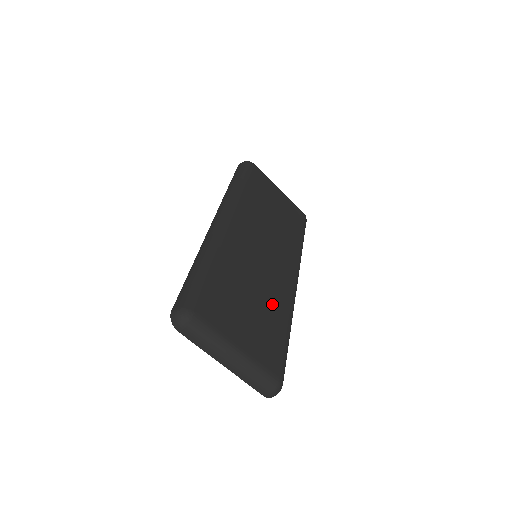
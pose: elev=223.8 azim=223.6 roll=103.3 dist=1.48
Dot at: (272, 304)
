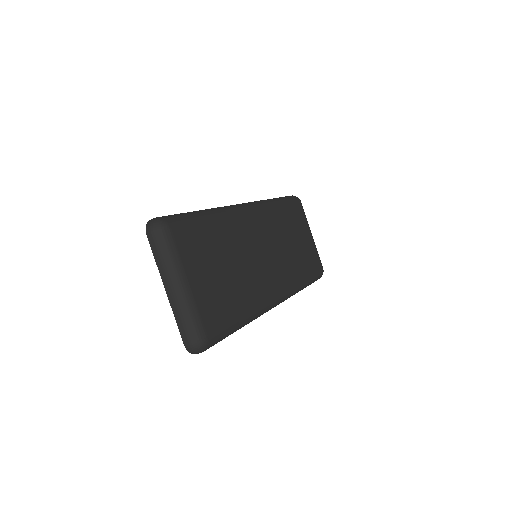
Dot at: (243, 289)
